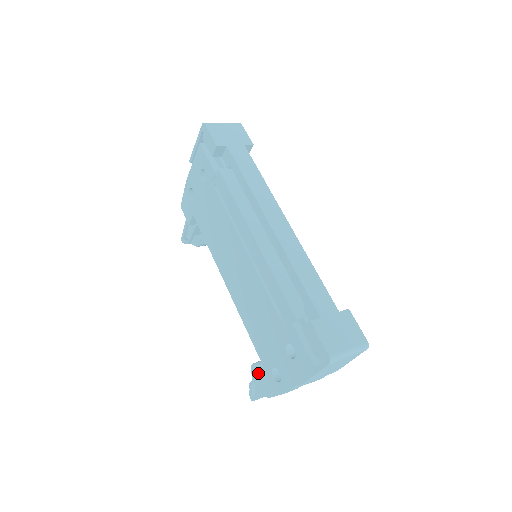
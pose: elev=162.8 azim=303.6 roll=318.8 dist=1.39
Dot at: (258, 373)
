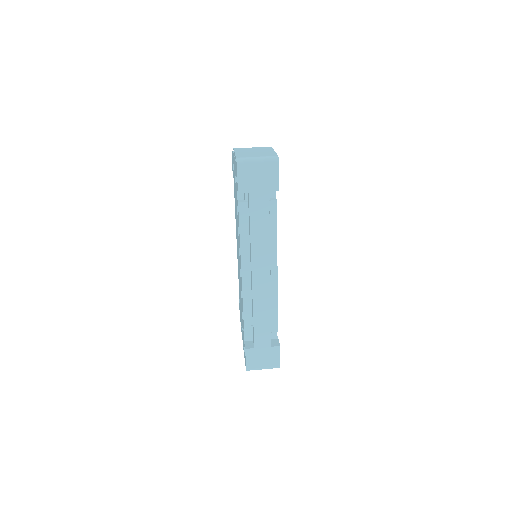
Dot at: (239, 303)
